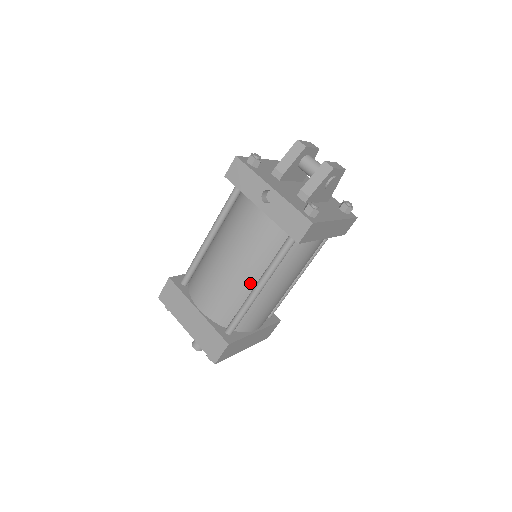
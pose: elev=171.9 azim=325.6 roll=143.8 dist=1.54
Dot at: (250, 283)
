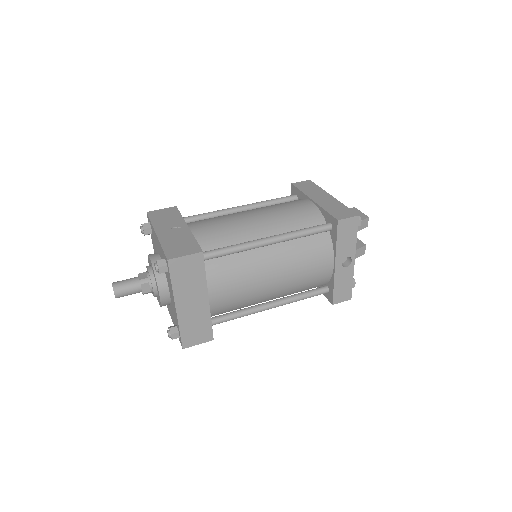
Dot at: (267, 299)
